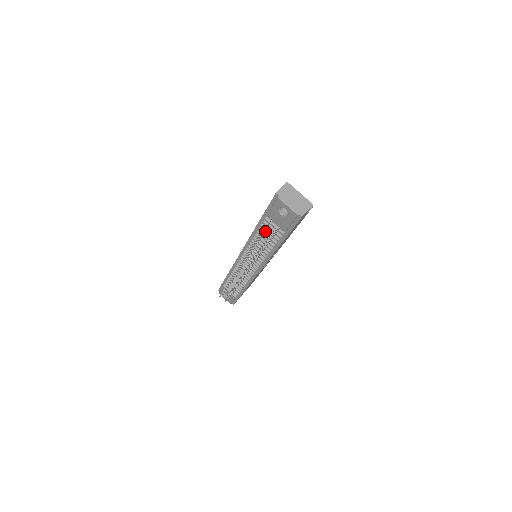
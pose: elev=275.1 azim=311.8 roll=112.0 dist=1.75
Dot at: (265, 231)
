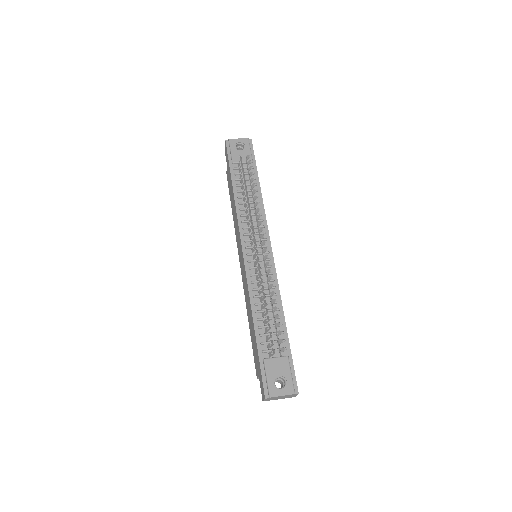
Dot at: (242, 164)
